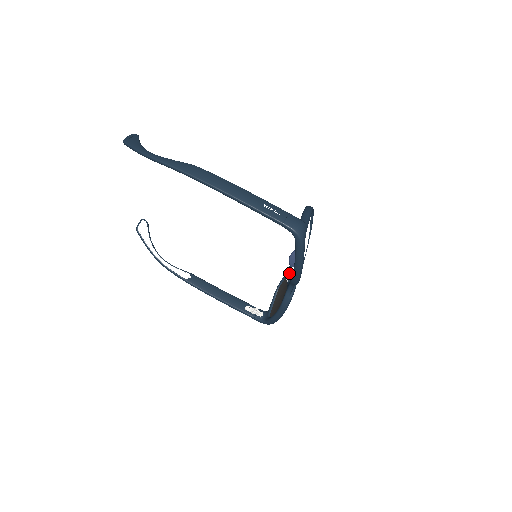
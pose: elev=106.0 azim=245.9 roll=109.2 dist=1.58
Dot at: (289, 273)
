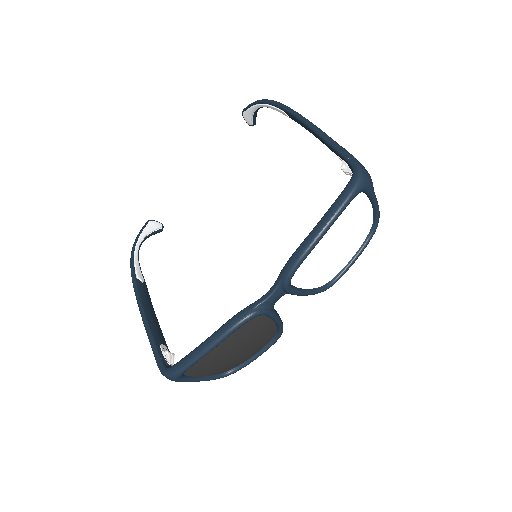
Dot at: occluded
